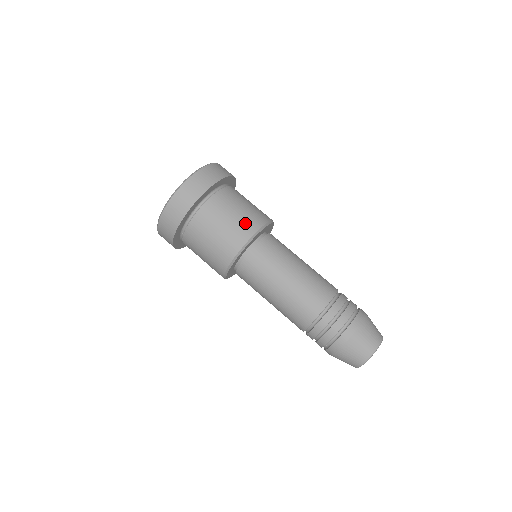
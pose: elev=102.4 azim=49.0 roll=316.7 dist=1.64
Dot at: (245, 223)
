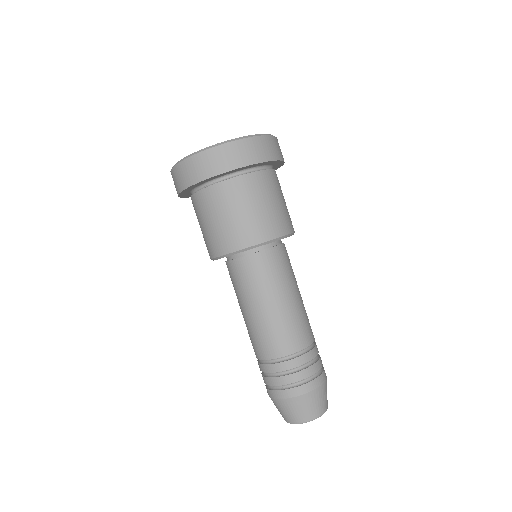
Dot at: (251, 228)
